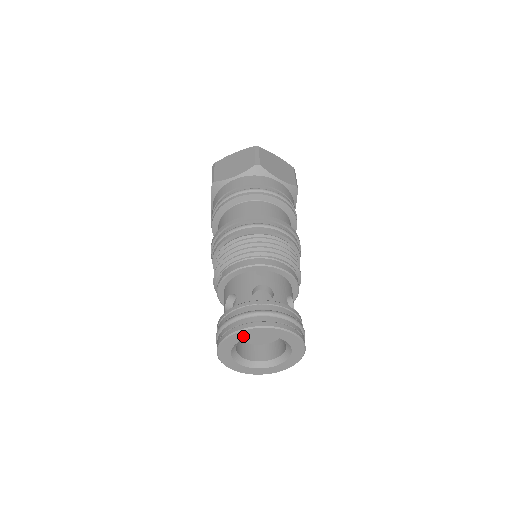
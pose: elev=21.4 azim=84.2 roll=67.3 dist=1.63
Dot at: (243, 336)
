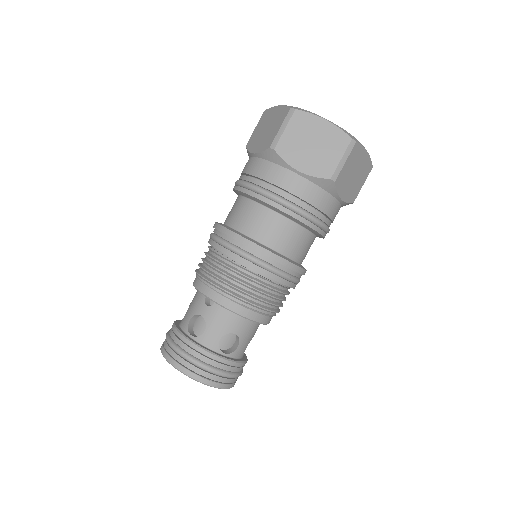
Dot at: occluded
